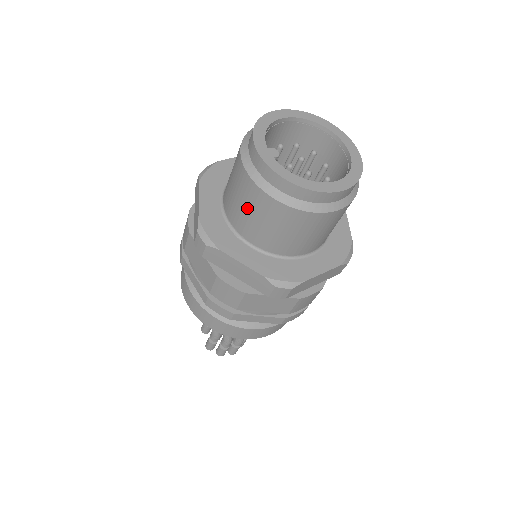
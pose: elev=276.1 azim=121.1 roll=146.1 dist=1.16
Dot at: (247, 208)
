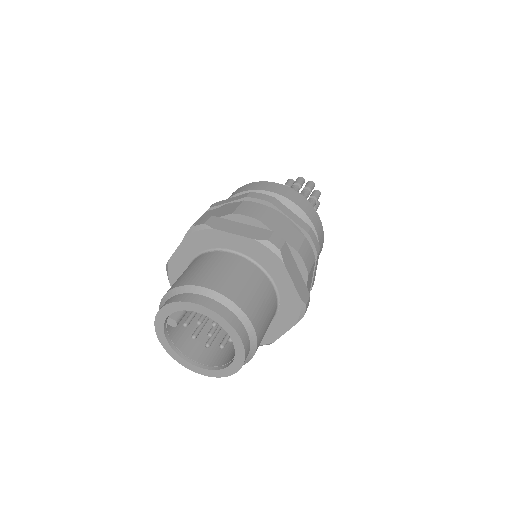
Dot at: occluded
